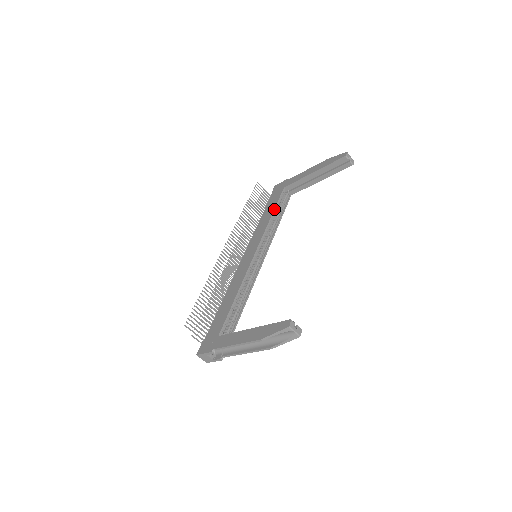
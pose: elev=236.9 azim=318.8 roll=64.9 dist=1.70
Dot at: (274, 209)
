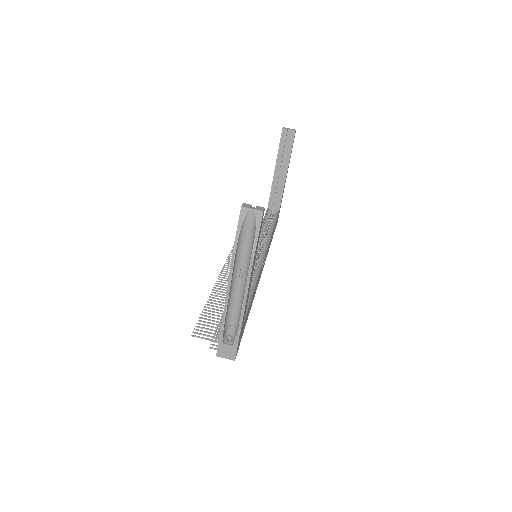
Dot at: (262, 222)
